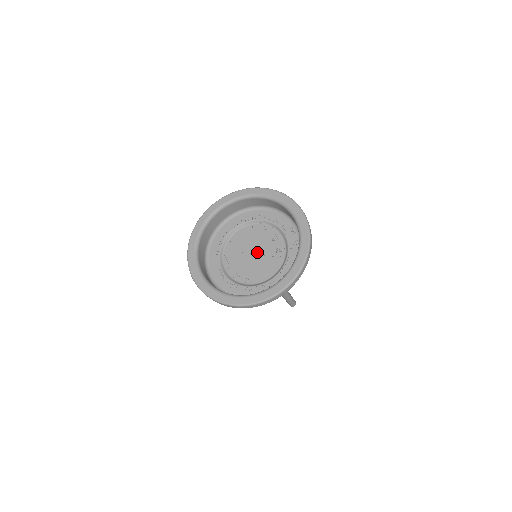
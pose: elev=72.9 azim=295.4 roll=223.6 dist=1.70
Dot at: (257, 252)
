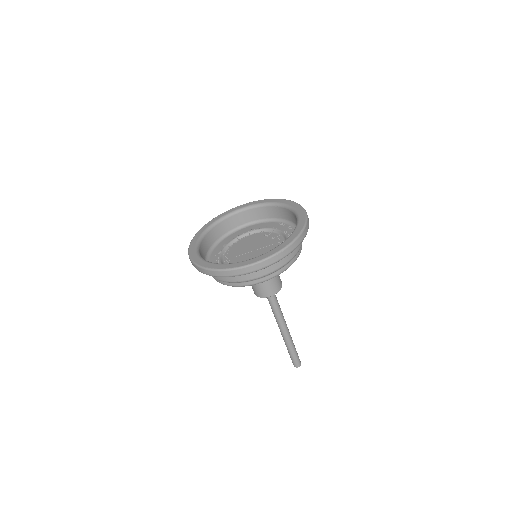
Dot at: (256, 248)
